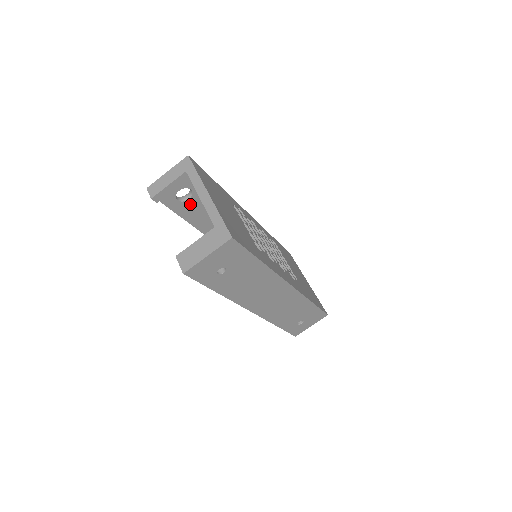
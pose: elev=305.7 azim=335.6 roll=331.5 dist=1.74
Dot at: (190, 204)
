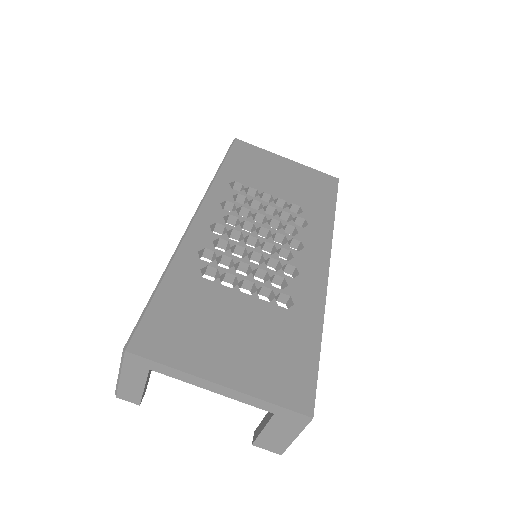
Dot at: occluded
